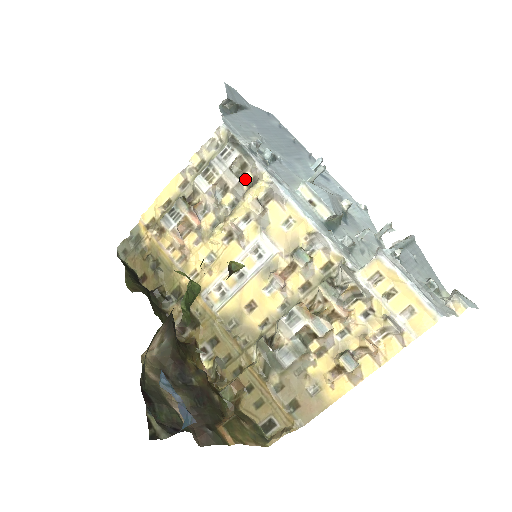
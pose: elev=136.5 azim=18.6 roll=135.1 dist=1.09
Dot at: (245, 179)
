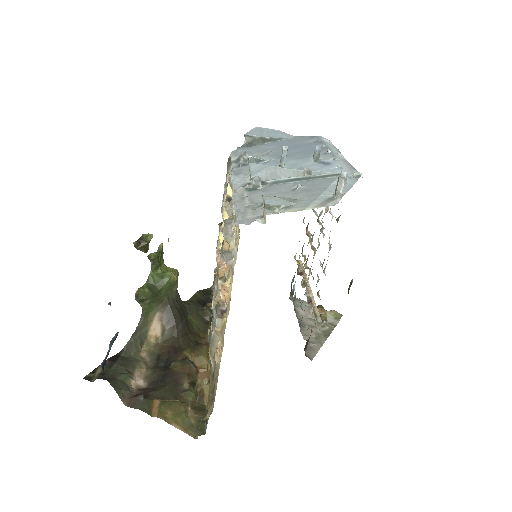
Dot at: occluded
